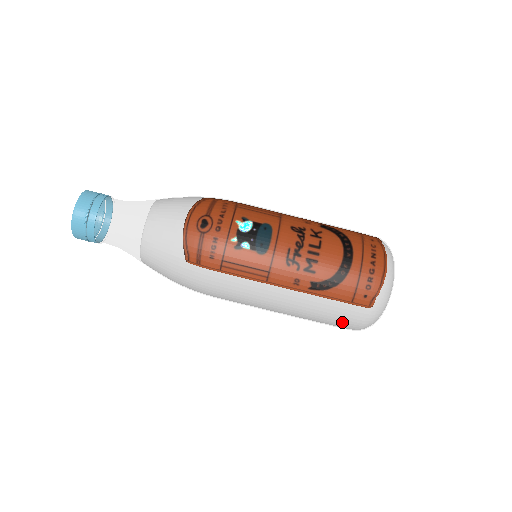
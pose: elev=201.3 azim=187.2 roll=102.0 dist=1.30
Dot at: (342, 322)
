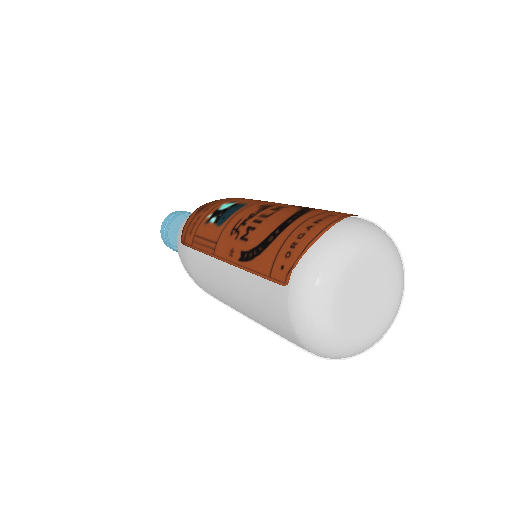
Dot at: (273, 318)
